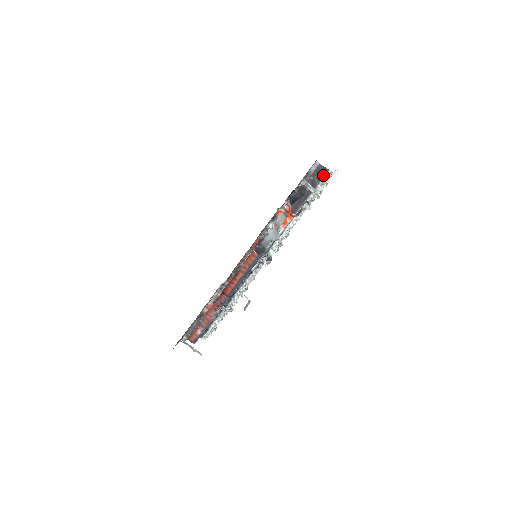
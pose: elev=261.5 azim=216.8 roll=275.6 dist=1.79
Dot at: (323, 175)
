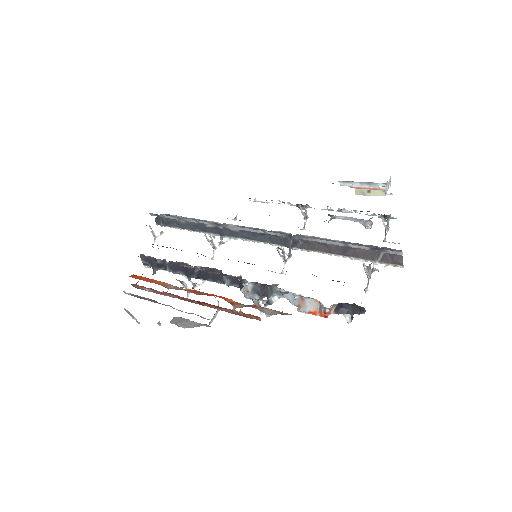
Dot at: (393, 262)
